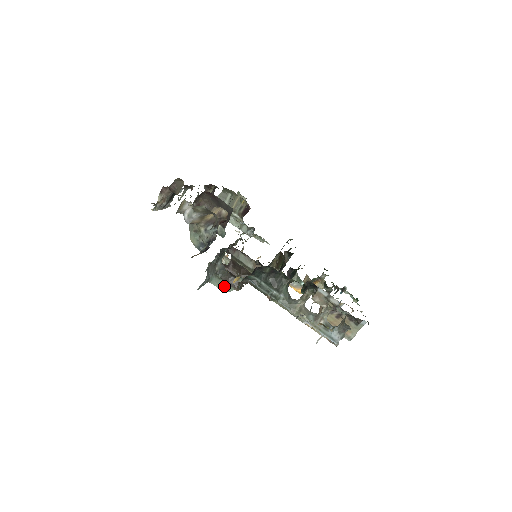
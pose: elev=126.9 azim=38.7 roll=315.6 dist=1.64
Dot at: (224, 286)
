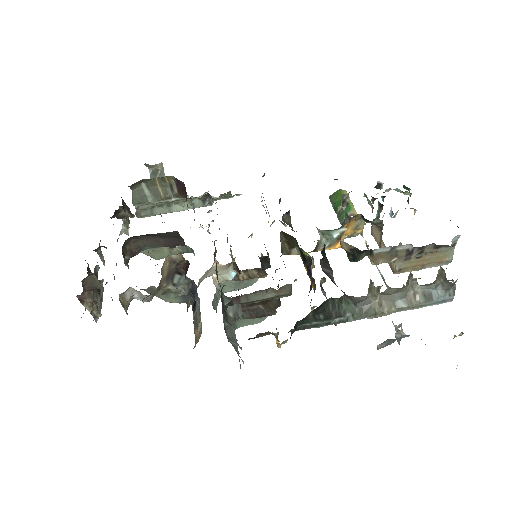
Dot at: (255, 319)
